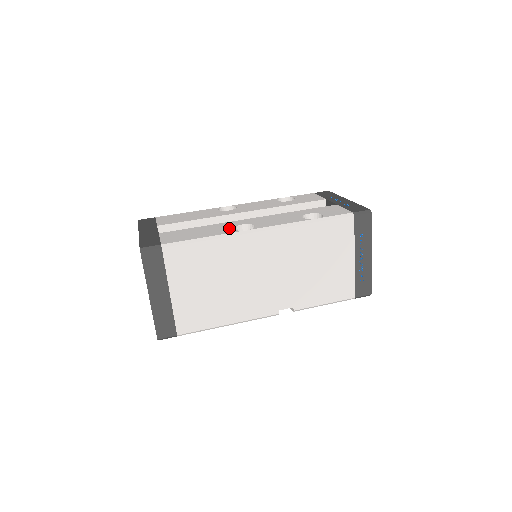
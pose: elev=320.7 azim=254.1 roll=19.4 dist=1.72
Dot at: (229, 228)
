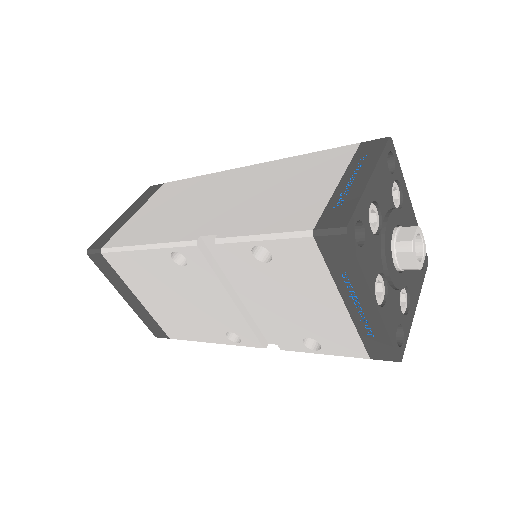
Dot at: occluded
